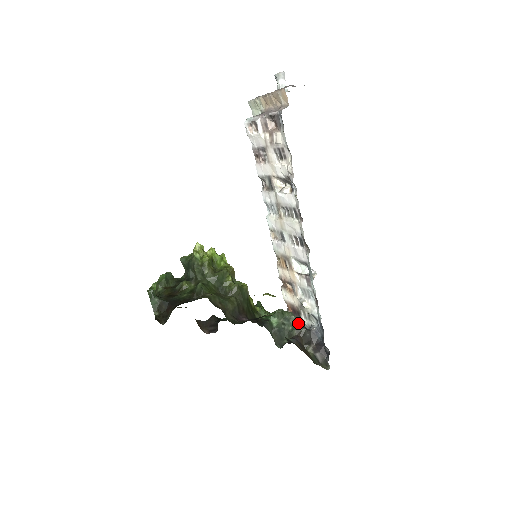
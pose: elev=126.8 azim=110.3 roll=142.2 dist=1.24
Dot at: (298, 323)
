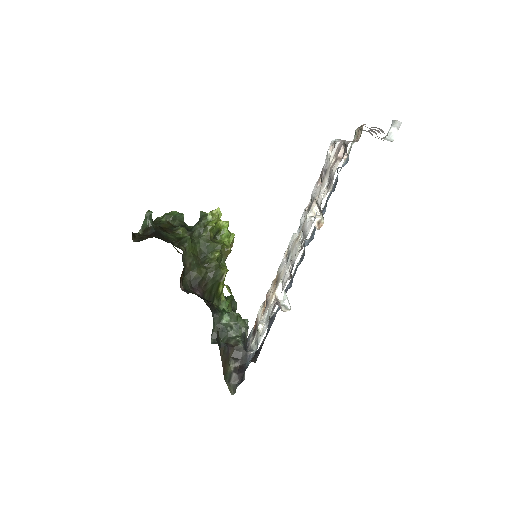
Dot at: (243, 337)
